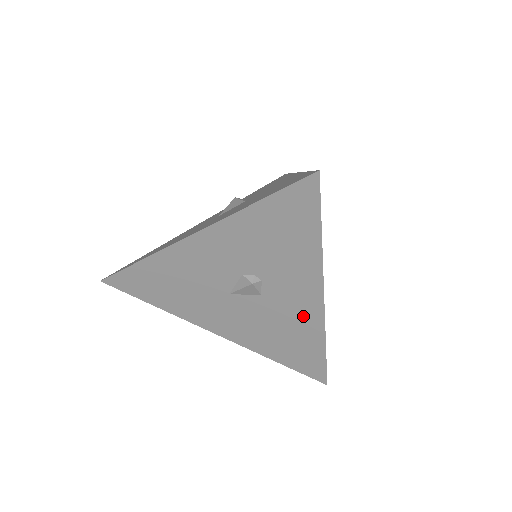
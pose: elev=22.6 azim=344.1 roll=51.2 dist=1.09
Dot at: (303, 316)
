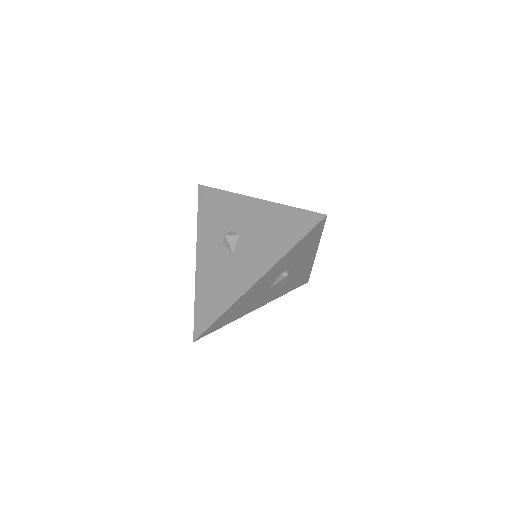
Dot at: (305, 267)
